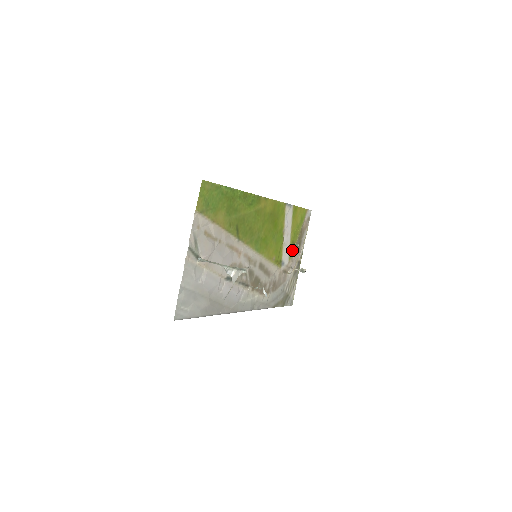
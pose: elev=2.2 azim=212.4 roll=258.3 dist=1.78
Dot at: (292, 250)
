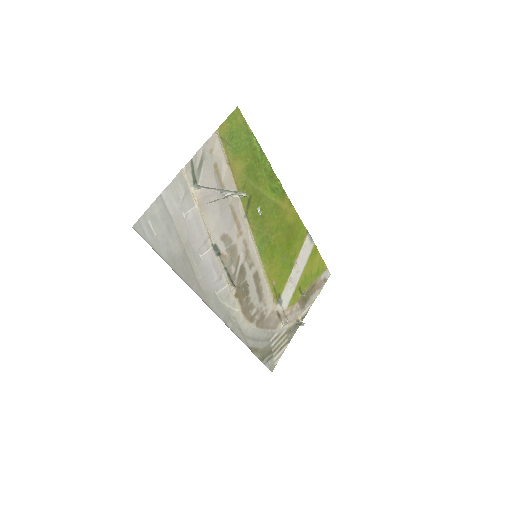
Dot at: (296, 297)
